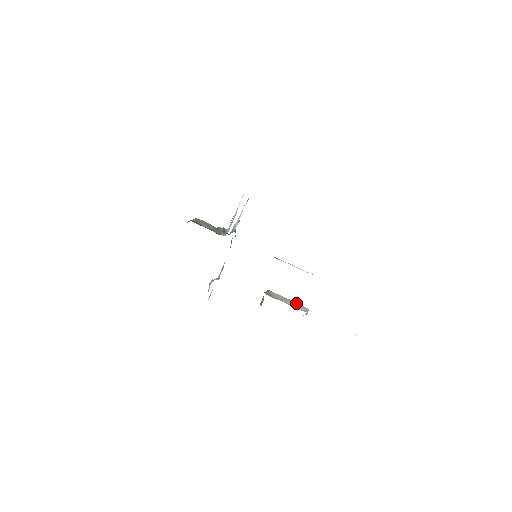
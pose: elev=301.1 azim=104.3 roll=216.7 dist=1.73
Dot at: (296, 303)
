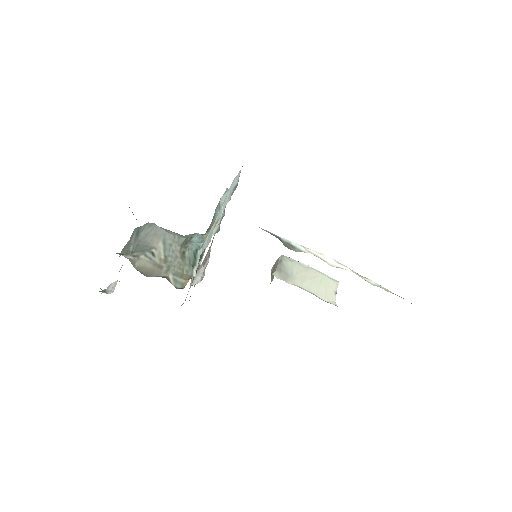
Dot at: (321, 277)
